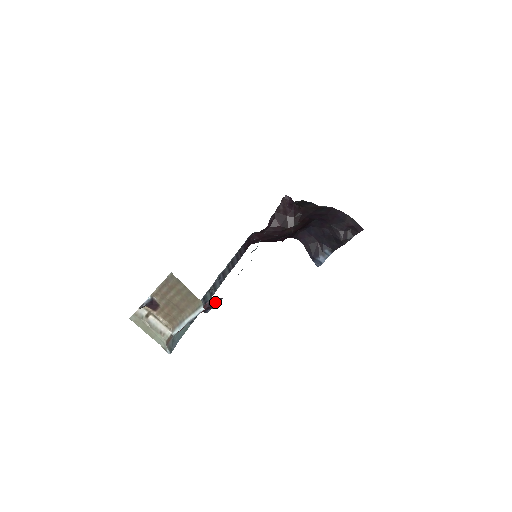
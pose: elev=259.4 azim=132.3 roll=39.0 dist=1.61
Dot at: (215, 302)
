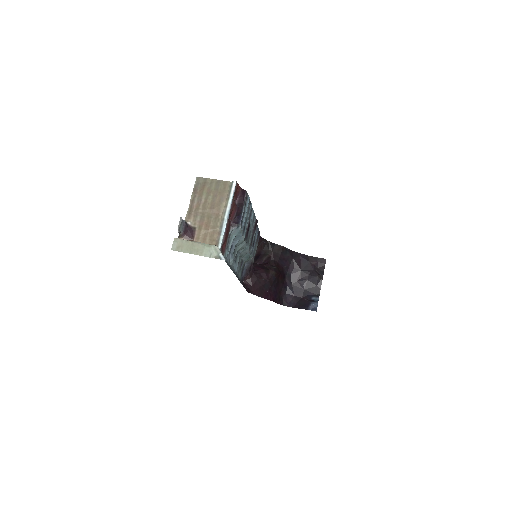
Dot at: (242, 201)
